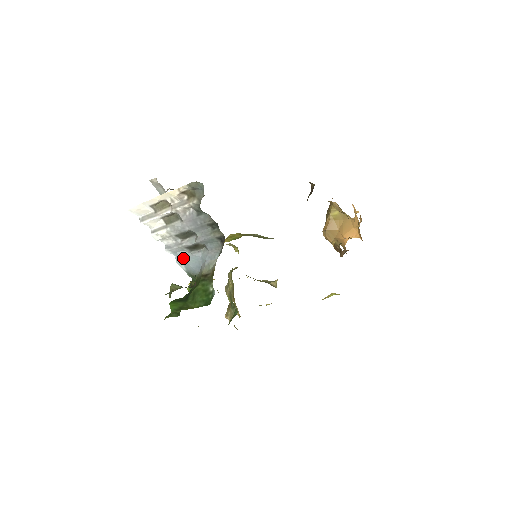
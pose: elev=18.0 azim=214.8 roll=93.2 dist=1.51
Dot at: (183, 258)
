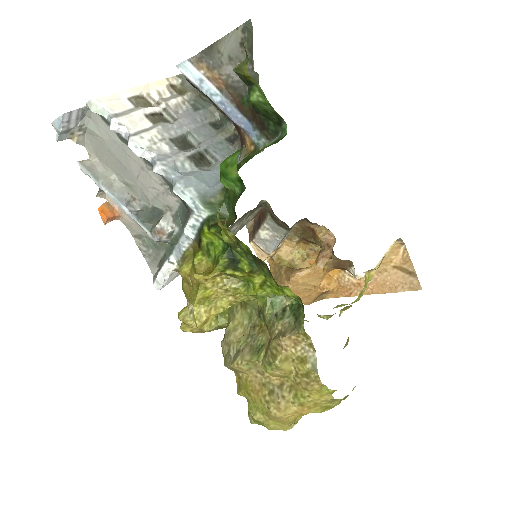
Dot at: (188, 175)
